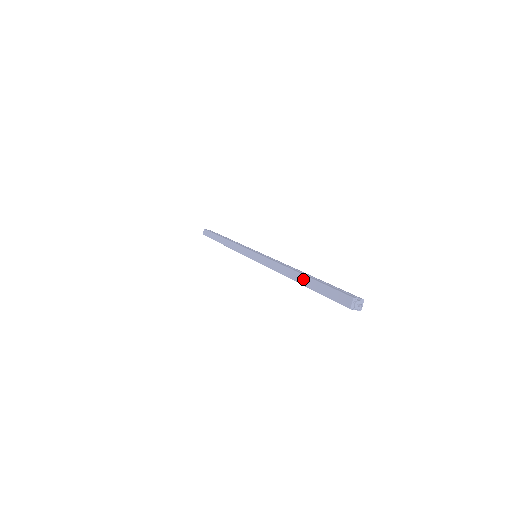
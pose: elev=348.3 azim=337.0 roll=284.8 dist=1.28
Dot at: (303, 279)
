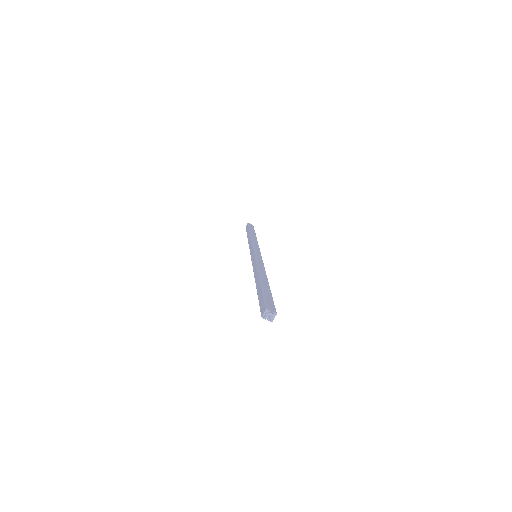
Dot at: (258, 284)
